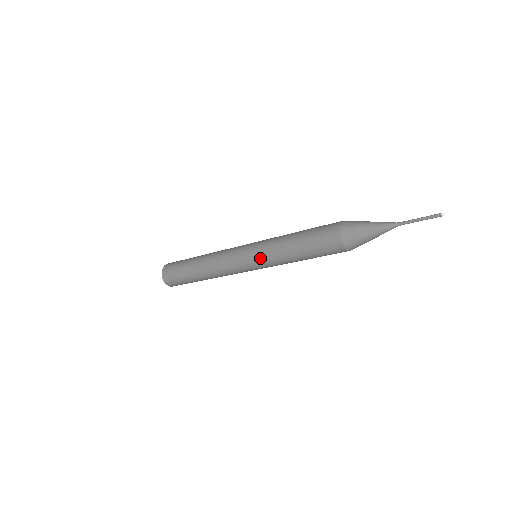
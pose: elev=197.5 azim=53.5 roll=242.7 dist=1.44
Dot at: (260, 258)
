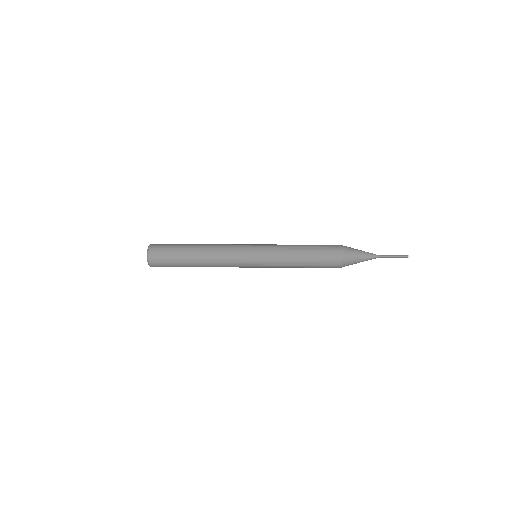
Dot at: (267, 265)
